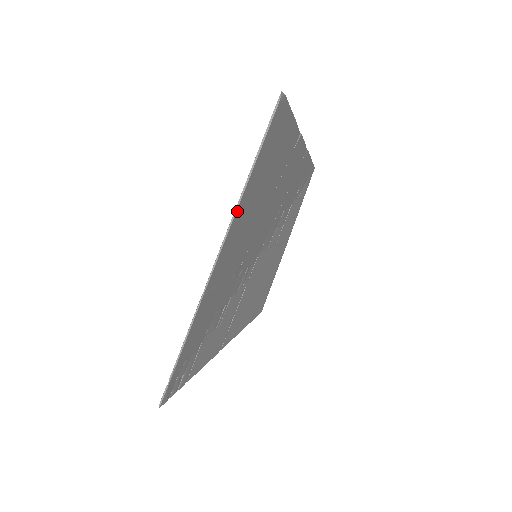
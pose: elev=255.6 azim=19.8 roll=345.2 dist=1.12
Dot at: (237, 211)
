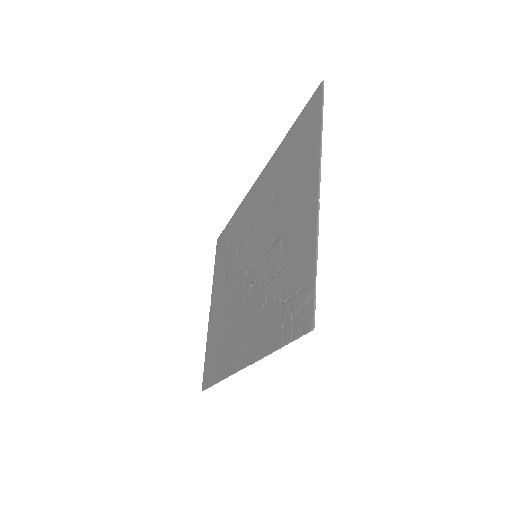
Dot at: (320, 142)
